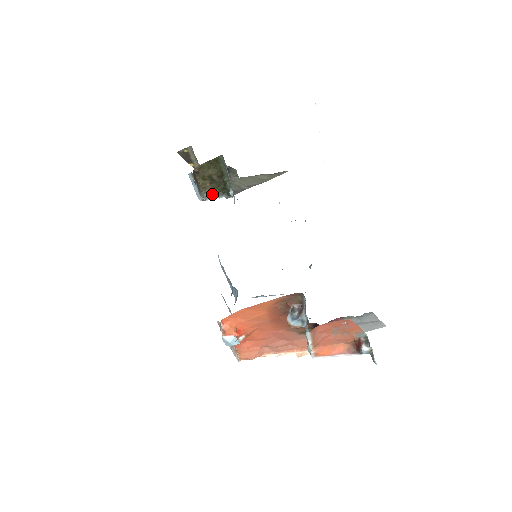
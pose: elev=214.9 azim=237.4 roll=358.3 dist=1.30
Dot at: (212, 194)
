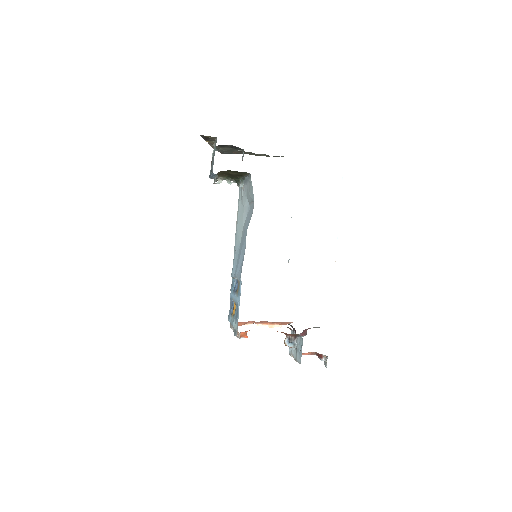
Dot at: (222, 178)
